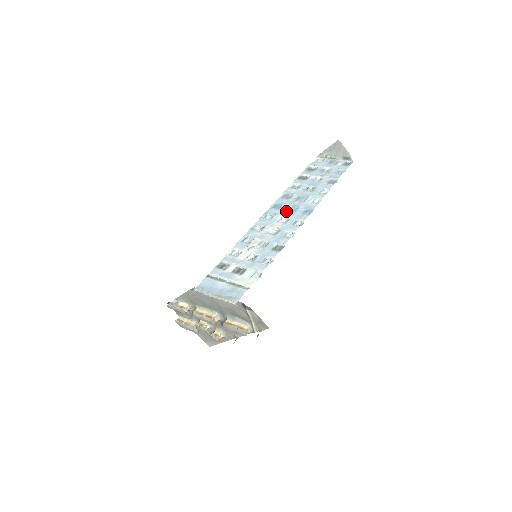
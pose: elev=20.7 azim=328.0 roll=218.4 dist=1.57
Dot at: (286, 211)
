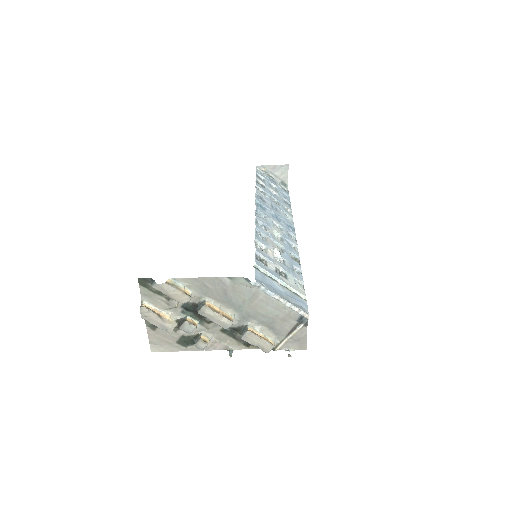
Dot at: (273, 217)
